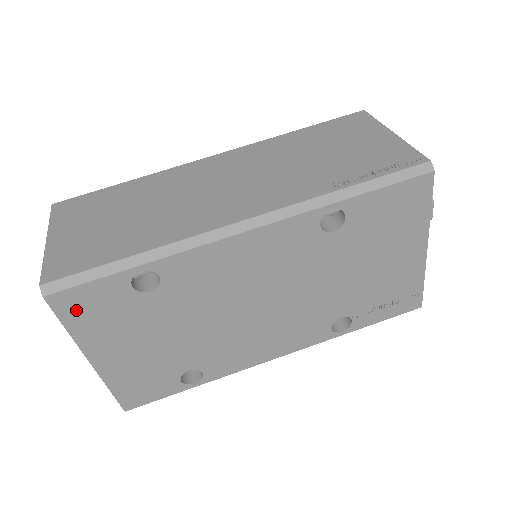
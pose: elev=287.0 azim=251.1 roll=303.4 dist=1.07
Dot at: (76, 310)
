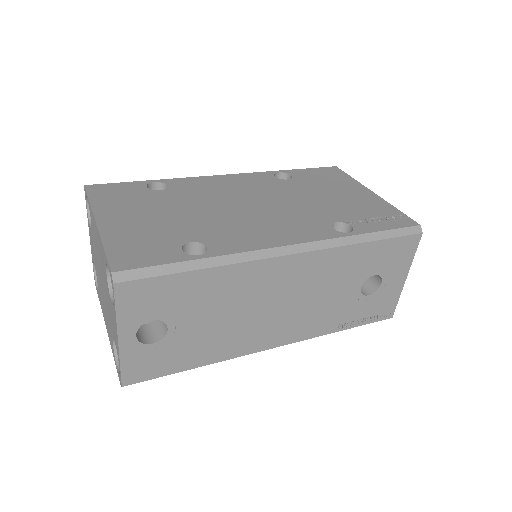
Dot at: (103, 193)
